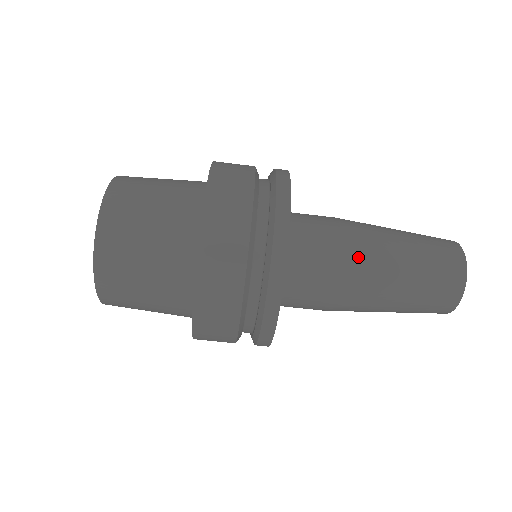
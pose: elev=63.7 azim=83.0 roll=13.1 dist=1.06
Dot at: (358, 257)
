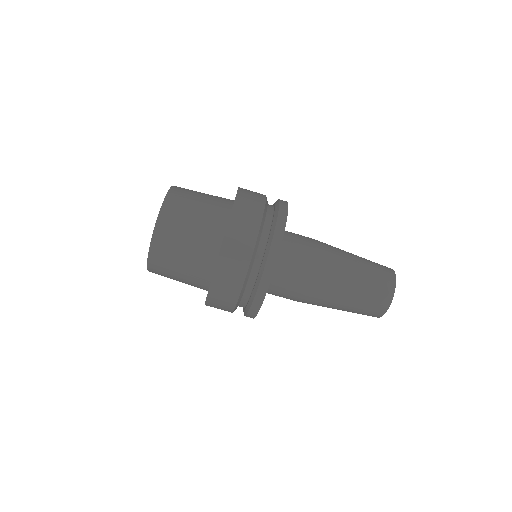
Dot at: (322, 275)
